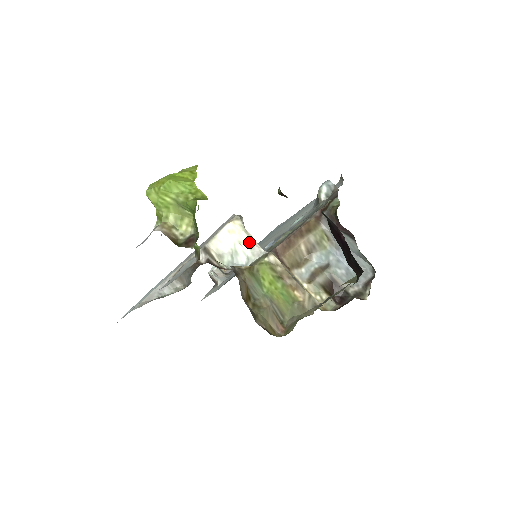
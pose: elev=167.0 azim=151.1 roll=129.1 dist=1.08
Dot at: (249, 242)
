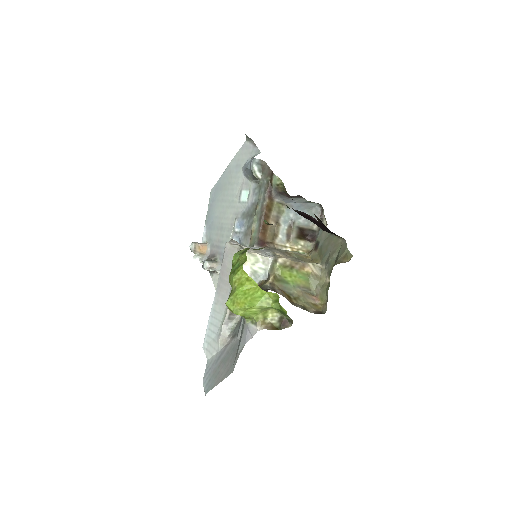
Dot at: (258, 259)
